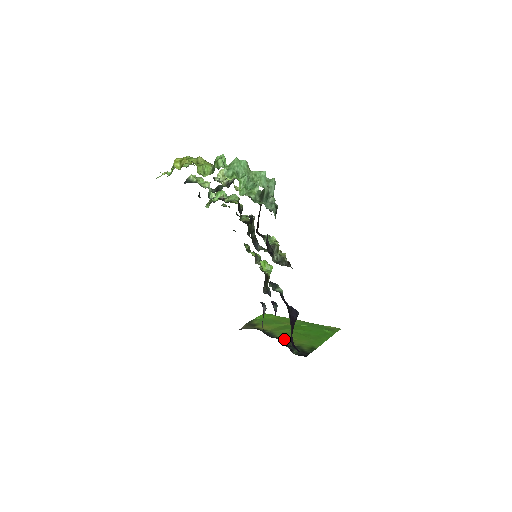
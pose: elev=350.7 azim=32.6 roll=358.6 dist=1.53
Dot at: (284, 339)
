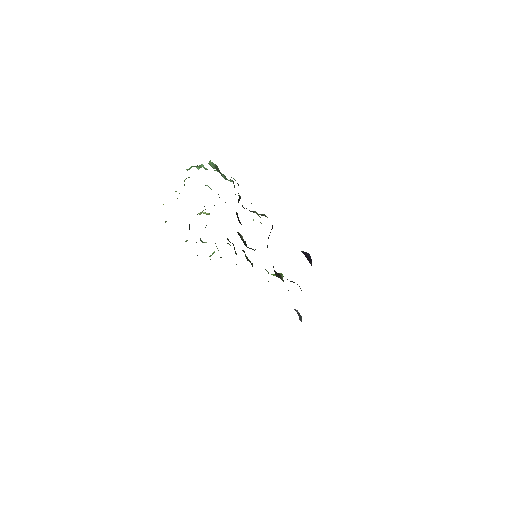
Dot at: occluded
